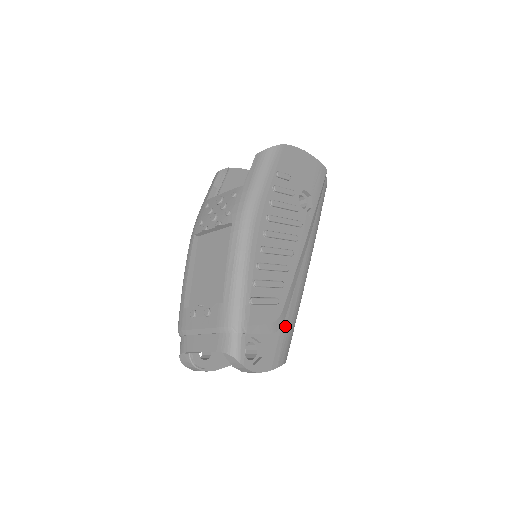
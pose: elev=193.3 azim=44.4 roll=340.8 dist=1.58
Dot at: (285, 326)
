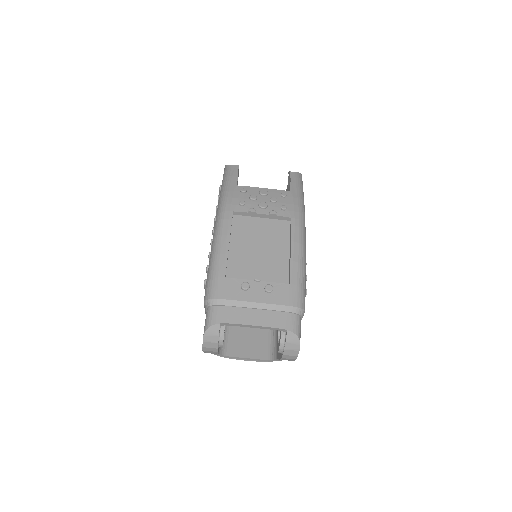
Dot at: occluded
